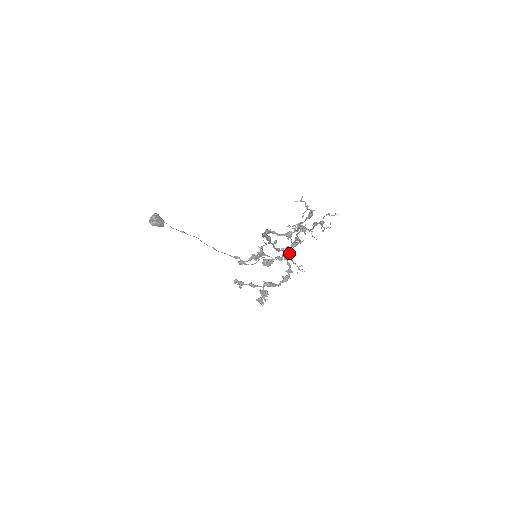
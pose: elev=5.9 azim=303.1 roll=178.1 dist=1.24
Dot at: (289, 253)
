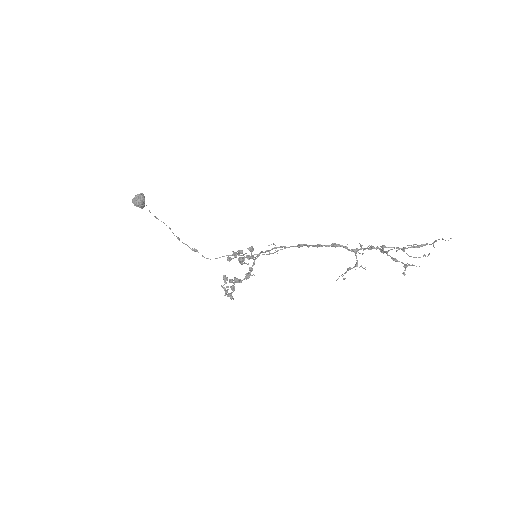
Dot at: occluded
